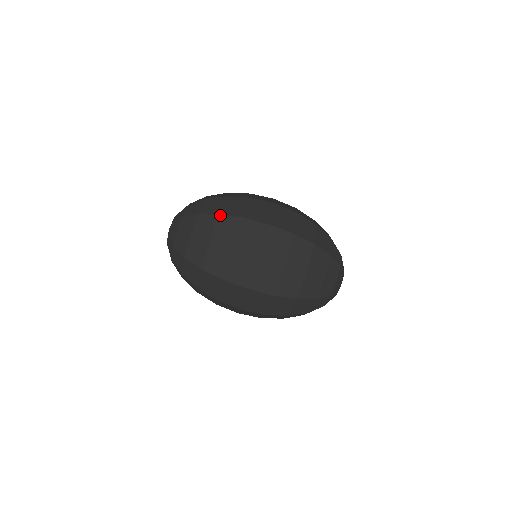
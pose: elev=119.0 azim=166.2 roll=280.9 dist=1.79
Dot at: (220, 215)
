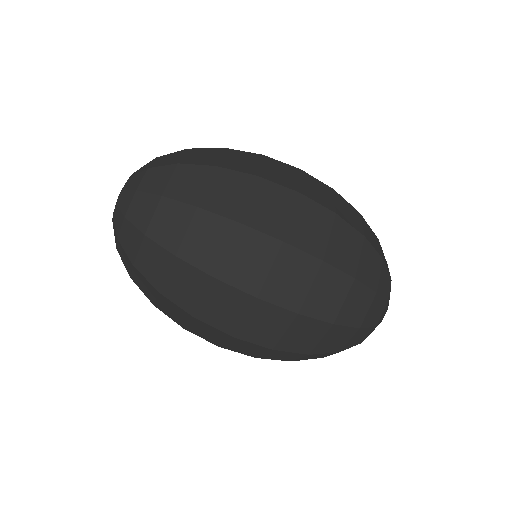
Dot at: (199, 209)
